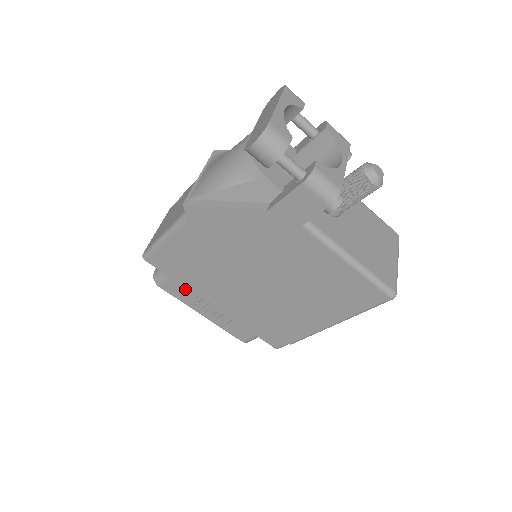
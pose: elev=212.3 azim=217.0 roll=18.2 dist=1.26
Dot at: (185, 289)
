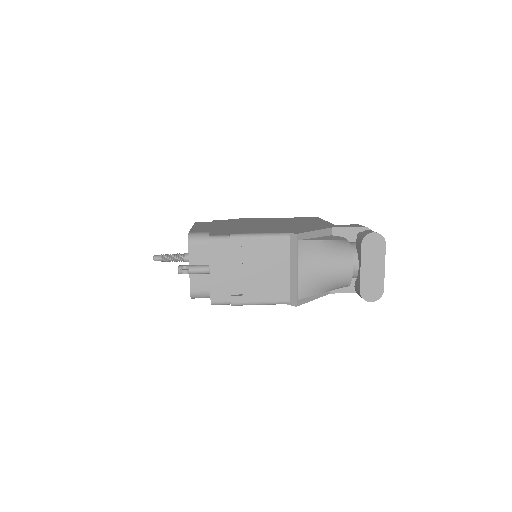
Dot at: occluded
